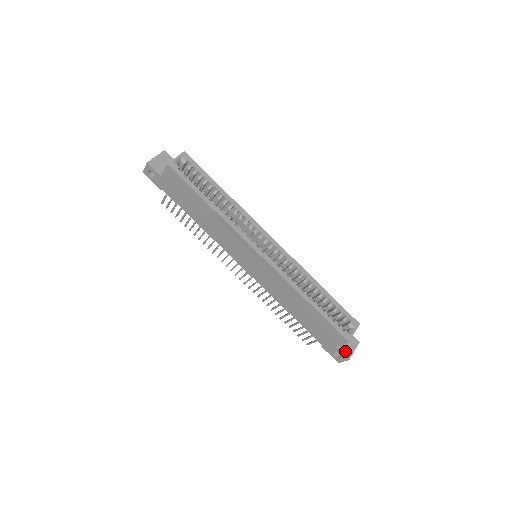
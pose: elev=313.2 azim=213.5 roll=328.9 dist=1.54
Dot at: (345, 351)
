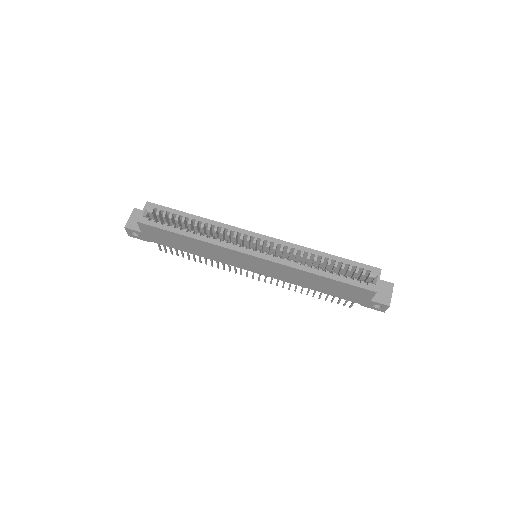
Dot at: (382, 300)
